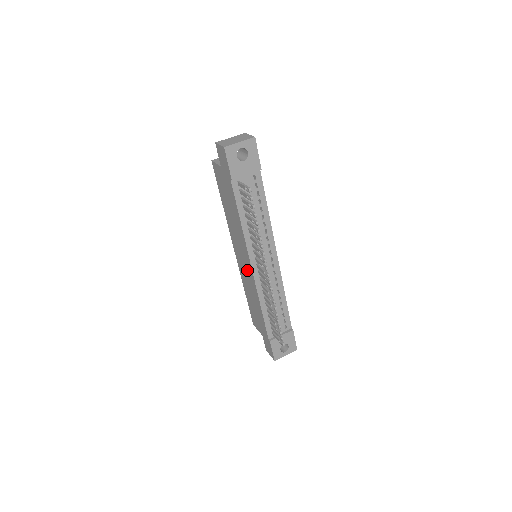
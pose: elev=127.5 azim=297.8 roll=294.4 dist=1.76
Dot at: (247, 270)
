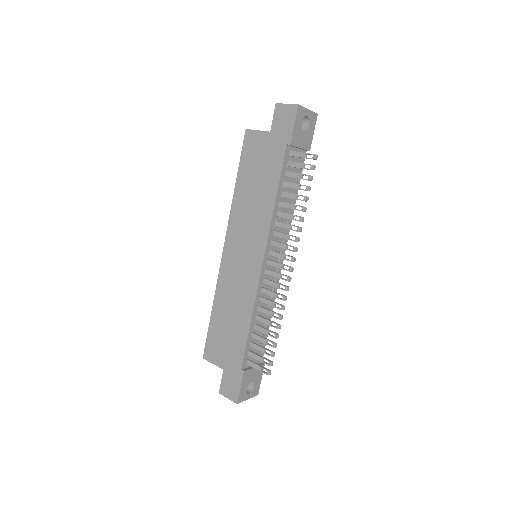
Dot at: (246, 268)
